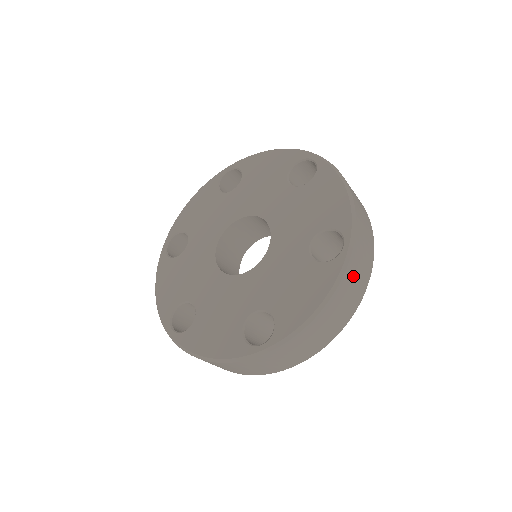
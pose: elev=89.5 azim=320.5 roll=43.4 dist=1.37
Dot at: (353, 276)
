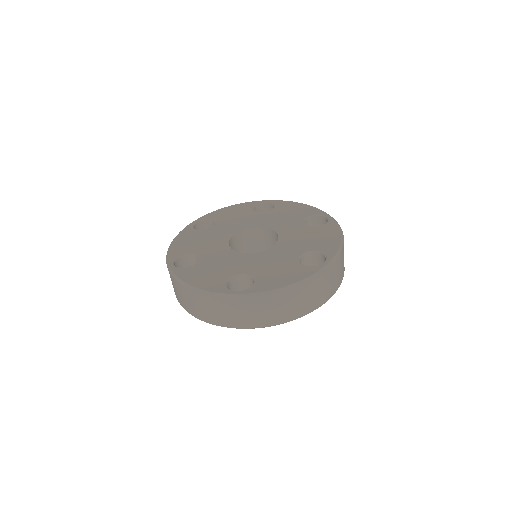
Dot at: (320, 285)
